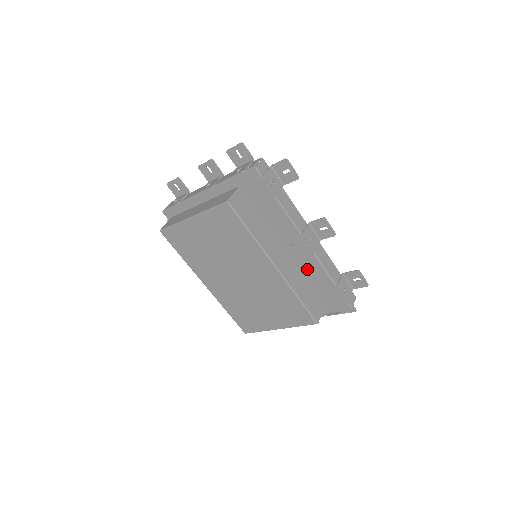
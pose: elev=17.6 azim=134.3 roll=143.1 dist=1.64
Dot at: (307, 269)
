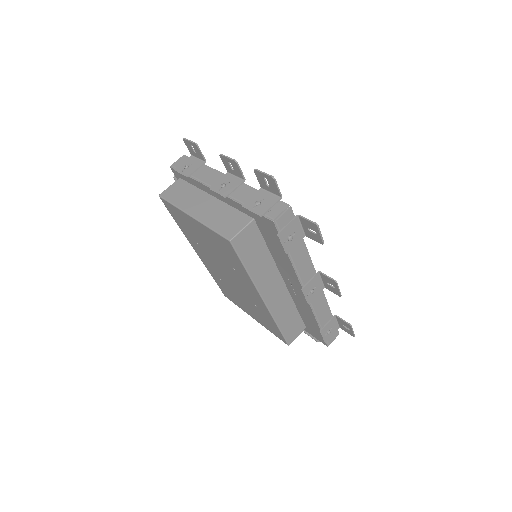
Dot at: (299, 303)
